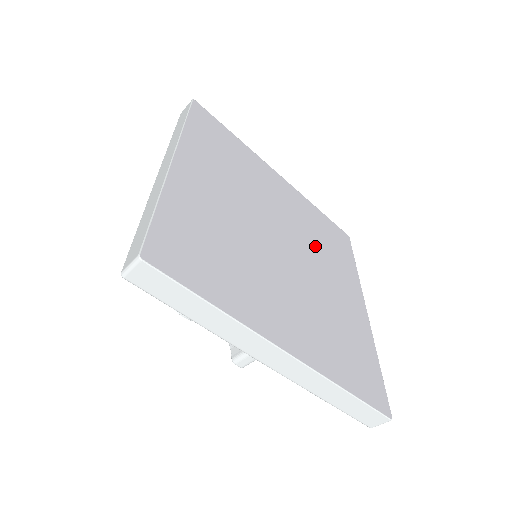
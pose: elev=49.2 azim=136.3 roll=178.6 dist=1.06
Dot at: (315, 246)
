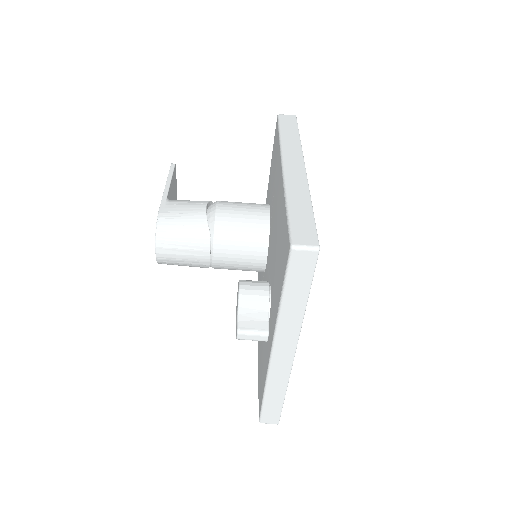
Dot at: occluded
